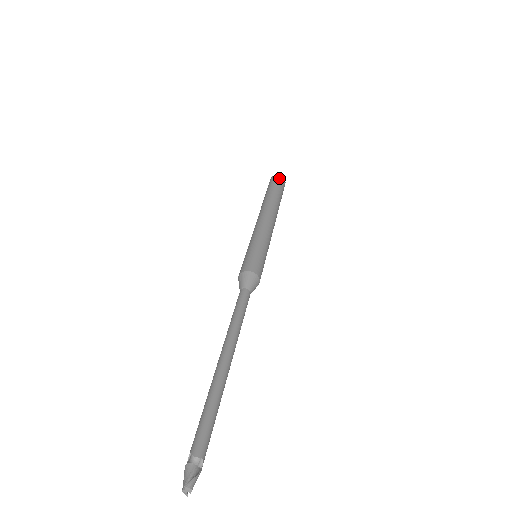
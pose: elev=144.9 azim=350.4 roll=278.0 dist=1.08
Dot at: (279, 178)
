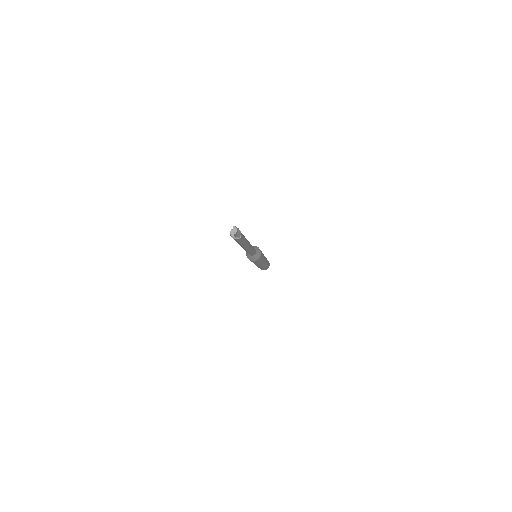
Dot at: occluded
